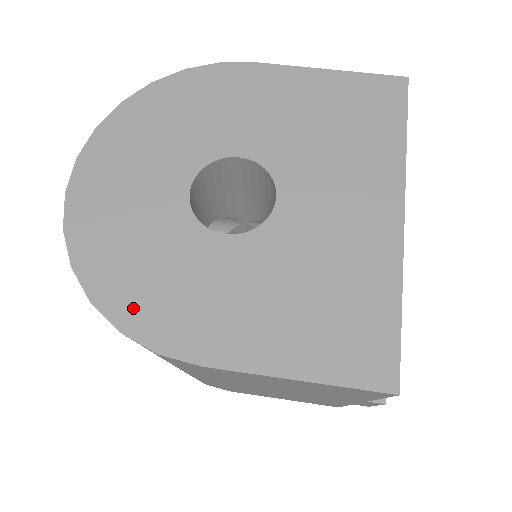
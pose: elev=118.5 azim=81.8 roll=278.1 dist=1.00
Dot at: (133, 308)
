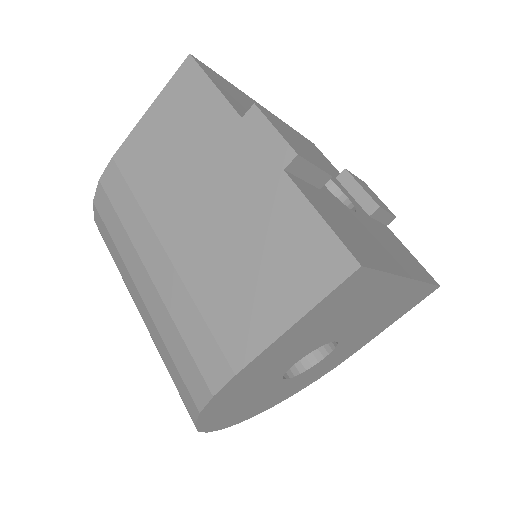
Dot at: (314, 380)
